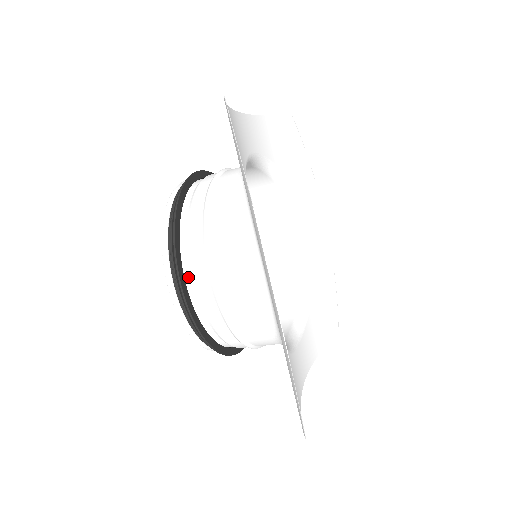
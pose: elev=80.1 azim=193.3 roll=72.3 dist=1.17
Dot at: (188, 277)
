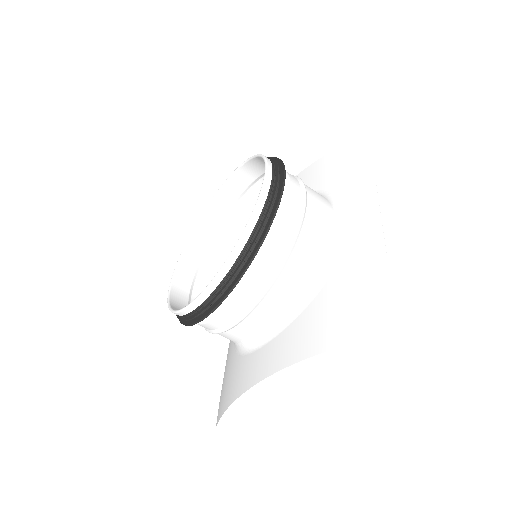
Dot at: occluded
